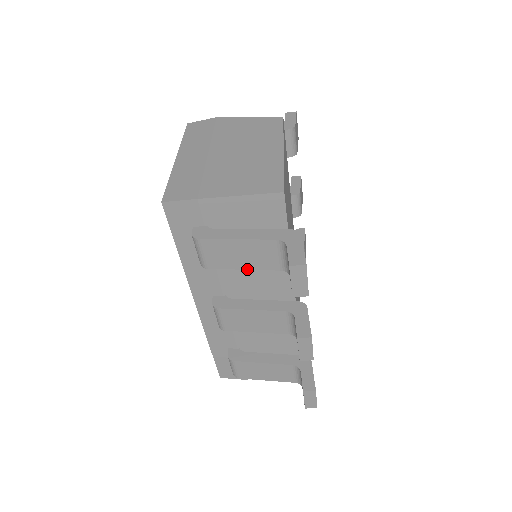
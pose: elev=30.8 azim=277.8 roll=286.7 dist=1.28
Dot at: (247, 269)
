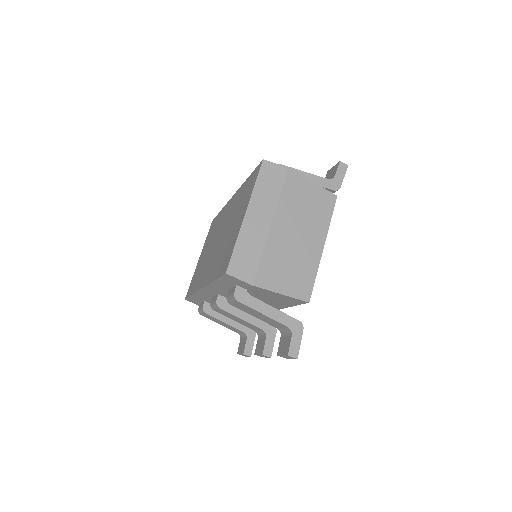
Dot at: (256, 317)
